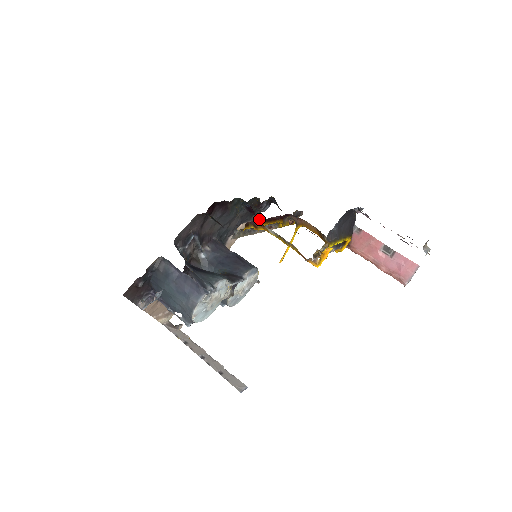
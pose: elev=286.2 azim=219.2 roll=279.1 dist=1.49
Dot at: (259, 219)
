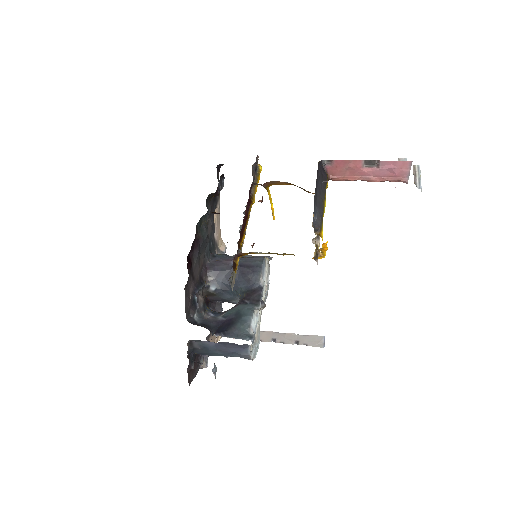
Dot at: occluded
